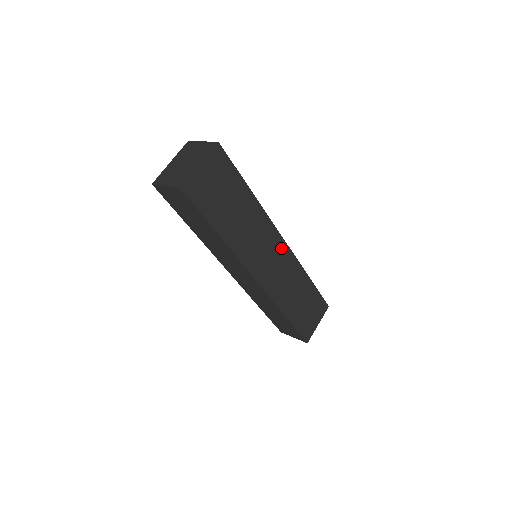
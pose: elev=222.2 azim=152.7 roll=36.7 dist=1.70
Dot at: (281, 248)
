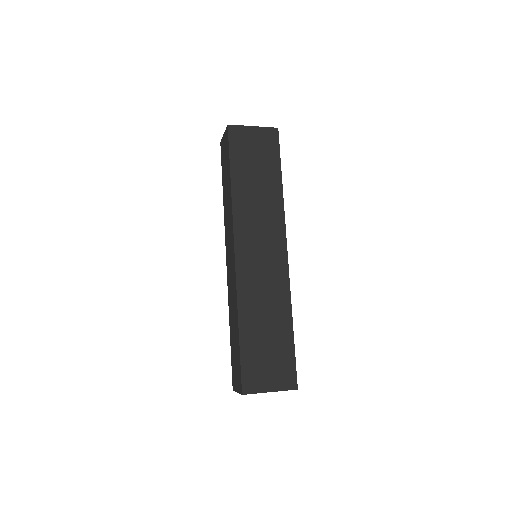
Dot at: (279, 255)
